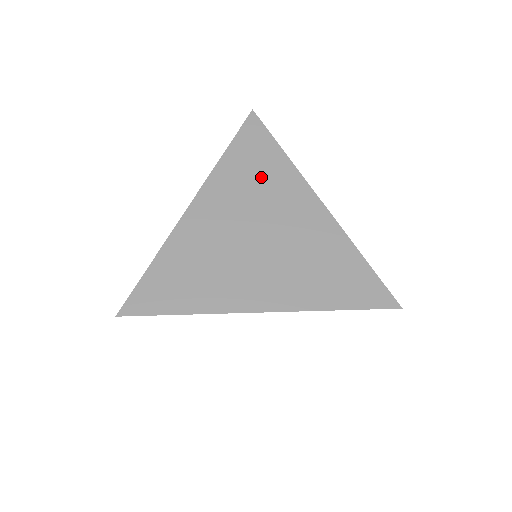
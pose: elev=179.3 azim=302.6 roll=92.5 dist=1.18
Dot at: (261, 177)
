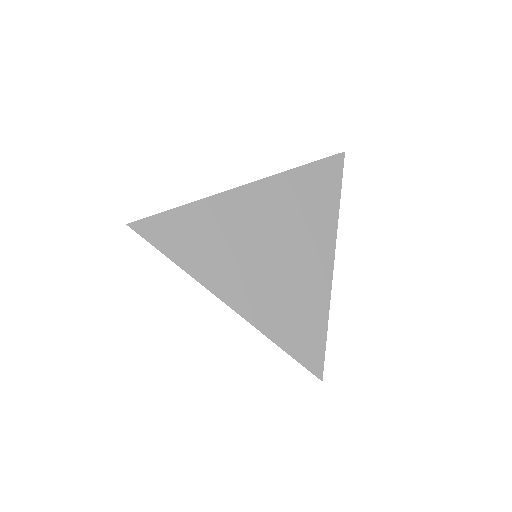
Dot at: (309, 208)
